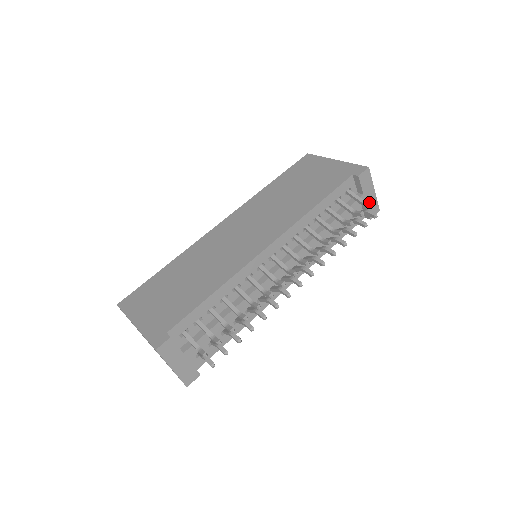
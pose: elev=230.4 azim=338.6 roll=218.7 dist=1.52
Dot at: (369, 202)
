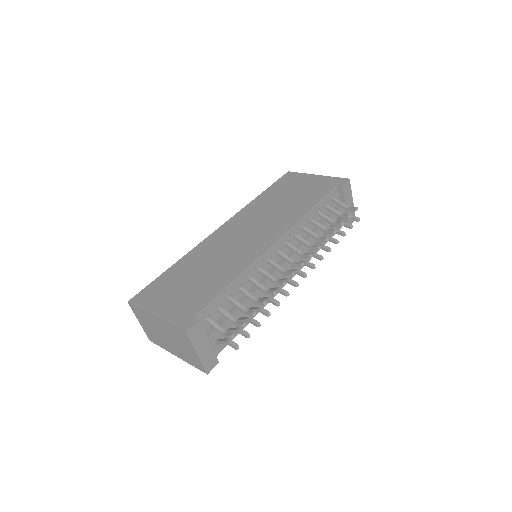
Dot at: (353, 207)
